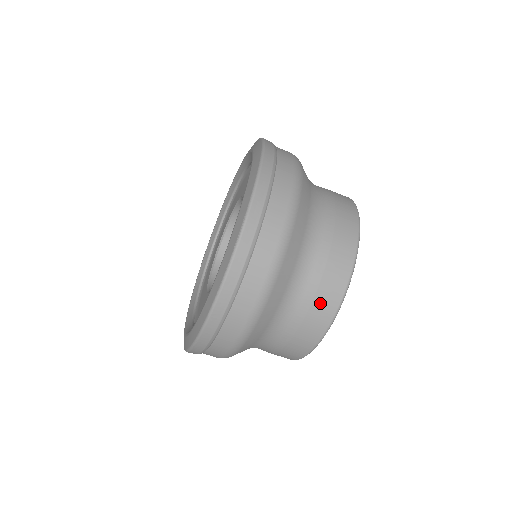
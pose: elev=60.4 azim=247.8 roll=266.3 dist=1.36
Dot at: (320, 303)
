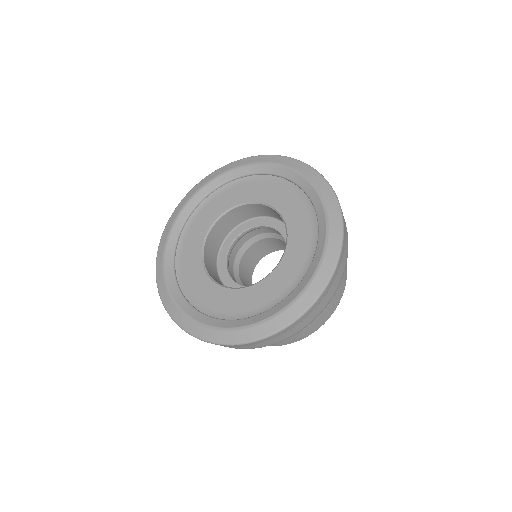
Dot at: (329, 309)
